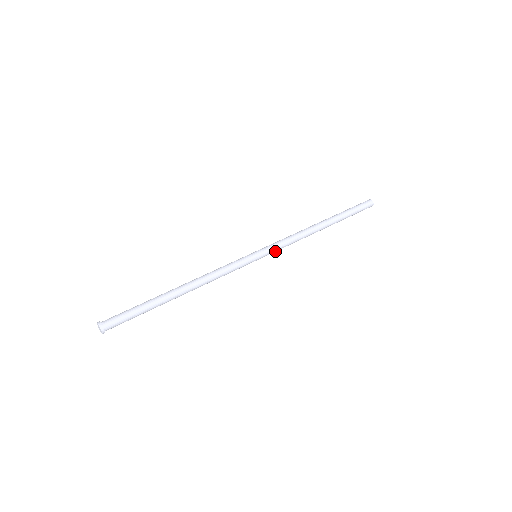
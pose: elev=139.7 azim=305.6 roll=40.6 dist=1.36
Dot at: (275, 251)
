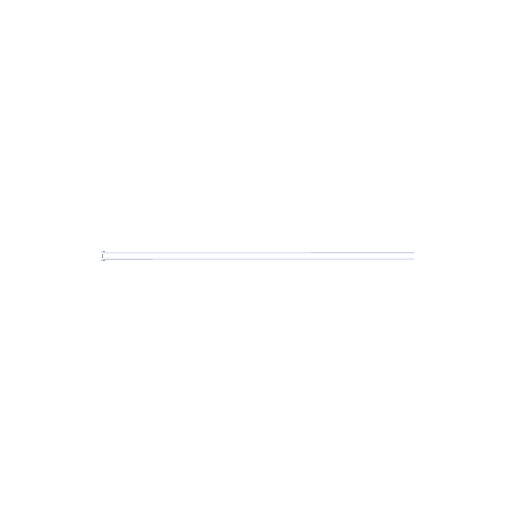
Dot at: (277, 259)
